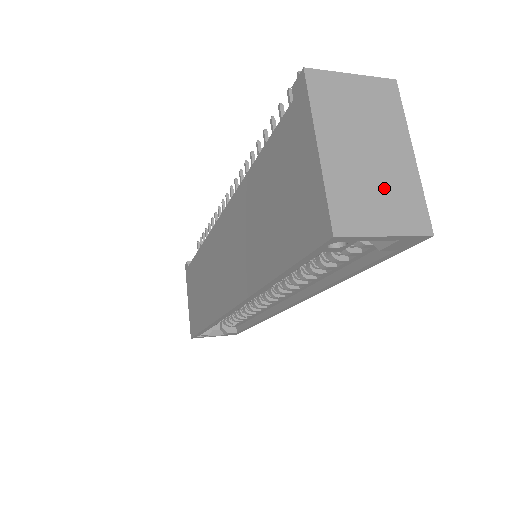
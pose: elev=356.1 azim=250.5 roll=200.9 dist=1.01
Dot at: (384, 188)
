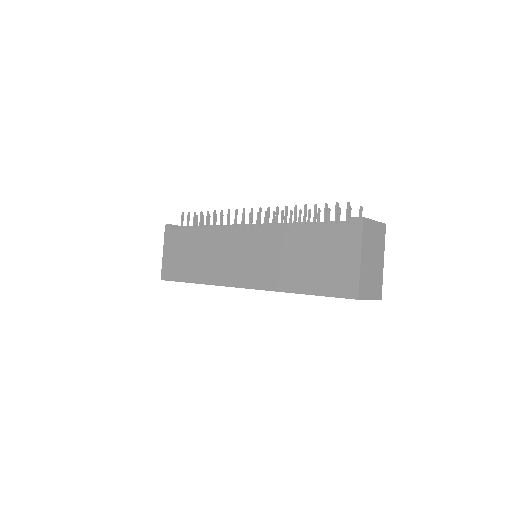
Dot at: (374, 278)
